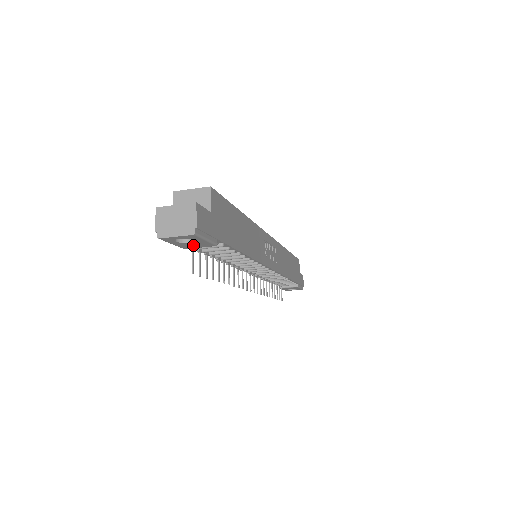
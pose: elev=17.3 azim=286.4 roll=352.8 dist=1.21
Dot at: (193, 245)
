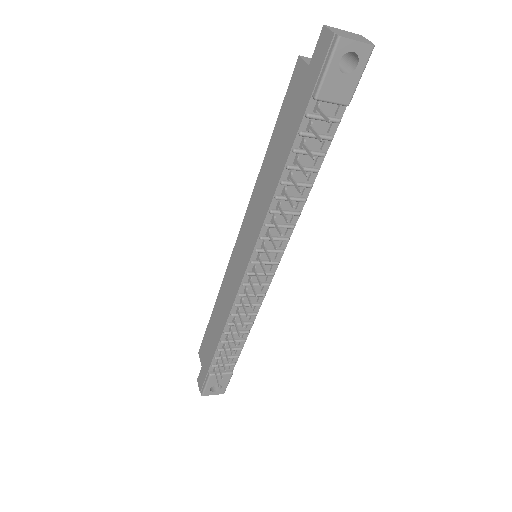
Dot at: (336, 88)
